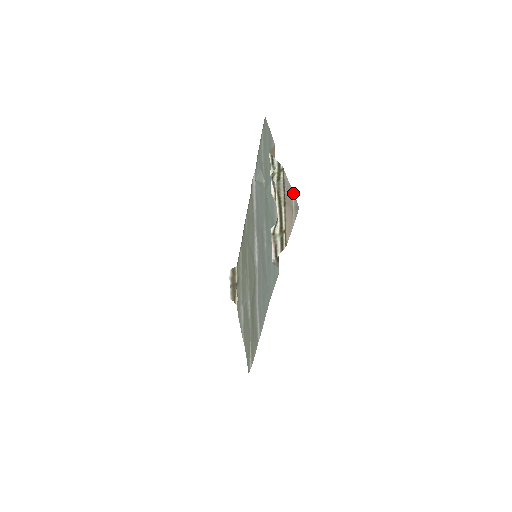
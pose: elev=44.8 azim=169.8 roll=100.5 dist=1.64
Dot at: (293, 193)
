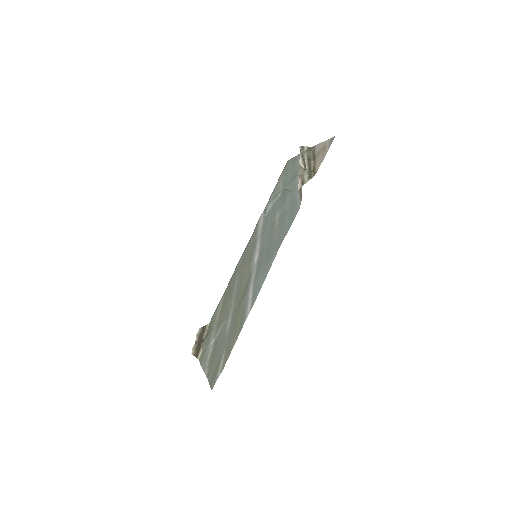
Dot at: (327, 140)
